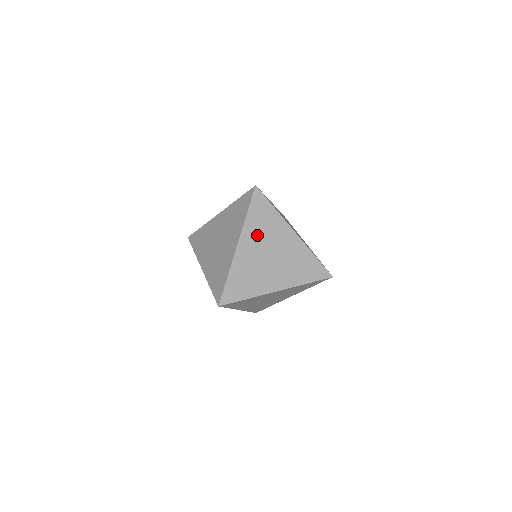
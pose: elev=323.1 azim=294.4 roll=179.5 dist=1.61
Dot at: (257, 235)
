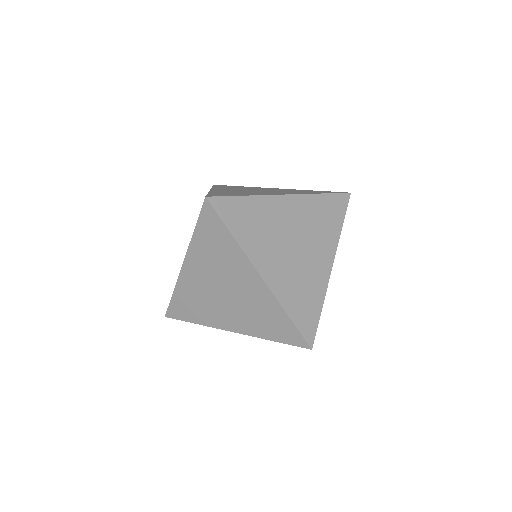
Dot at: (207, 262)
